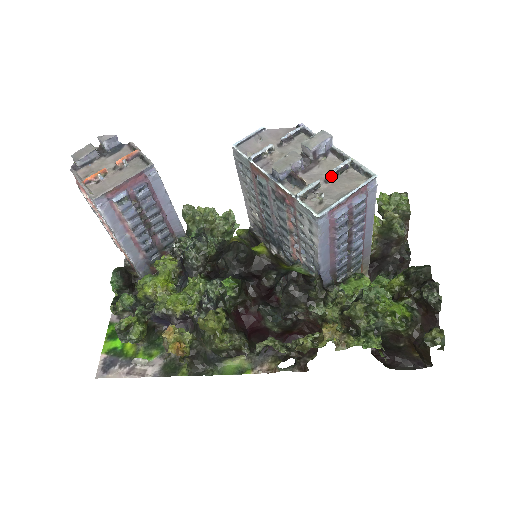
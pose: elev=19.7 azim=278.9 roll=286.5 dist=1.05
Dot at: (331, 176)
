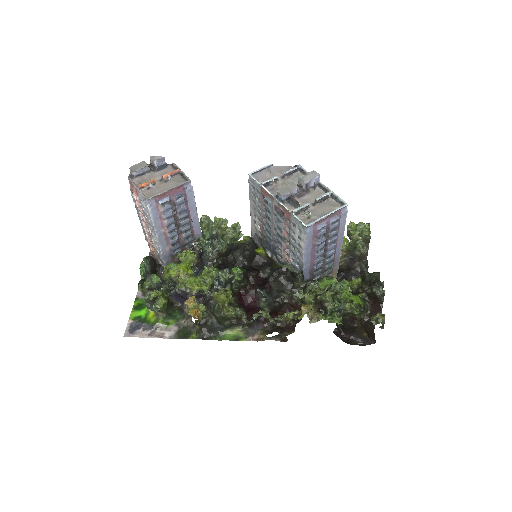
Dot at: (317, 201)
